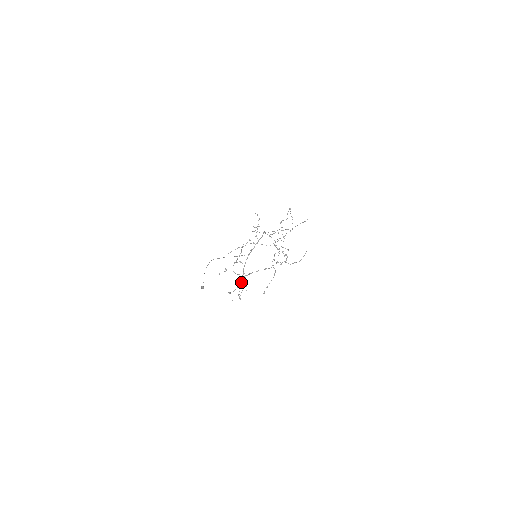
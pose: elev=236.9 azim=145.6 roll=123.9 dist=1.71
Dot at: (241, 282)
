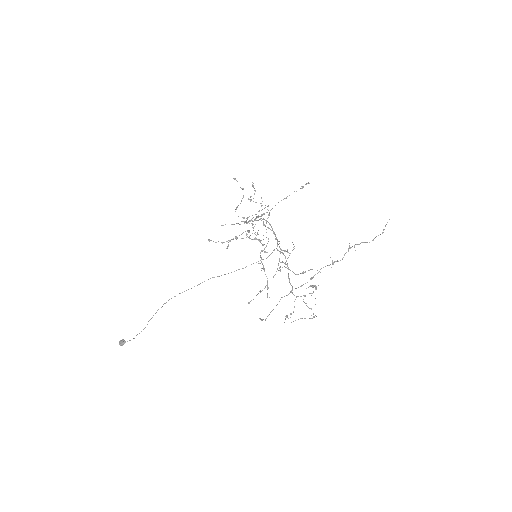
Dot at: (296, 296)
